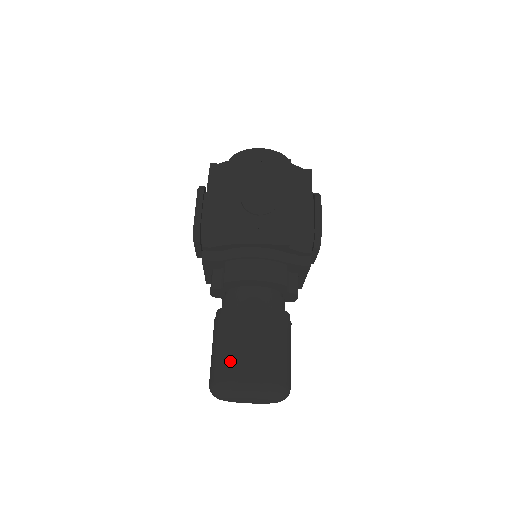
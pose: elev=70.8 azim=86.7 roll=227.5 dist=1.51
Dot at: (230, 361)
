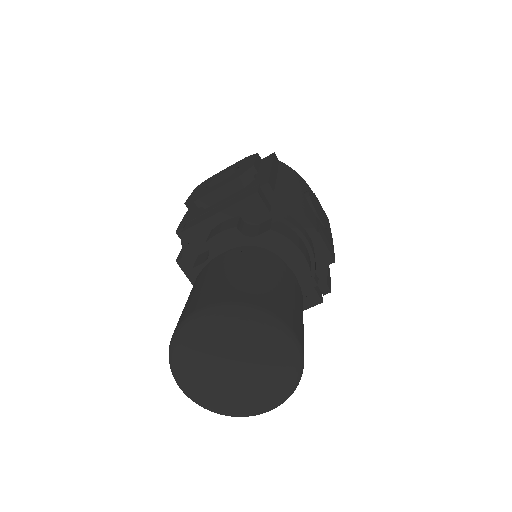
Dot at: (273, 295)
